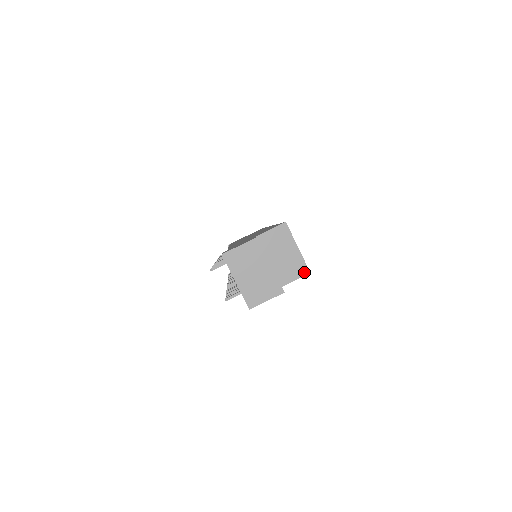
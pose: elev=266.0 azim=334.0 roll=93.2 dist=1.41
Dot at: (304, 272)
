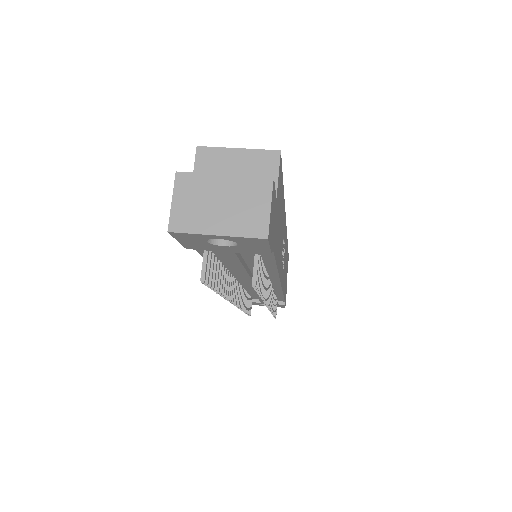
Dot at: (274, 158)
